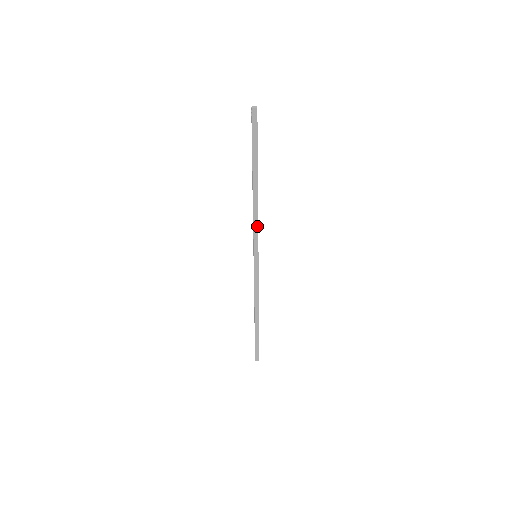
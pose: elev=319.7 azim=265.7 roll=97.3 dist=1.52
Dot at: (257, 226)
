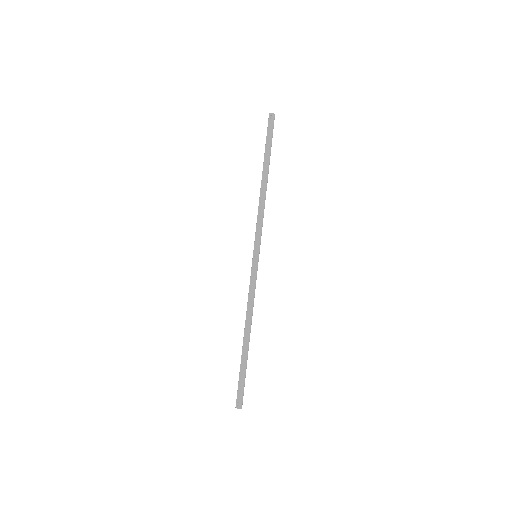
Dot at: occluded
